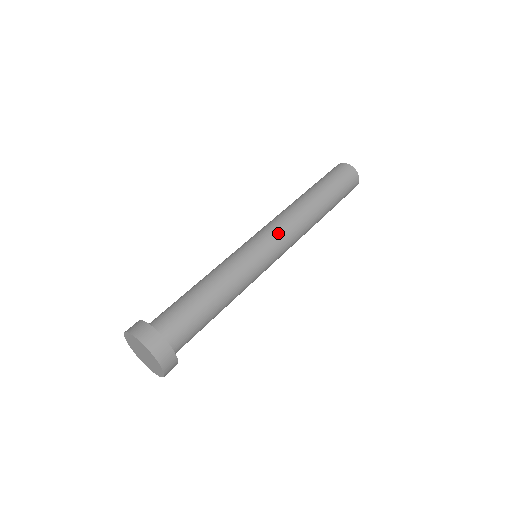
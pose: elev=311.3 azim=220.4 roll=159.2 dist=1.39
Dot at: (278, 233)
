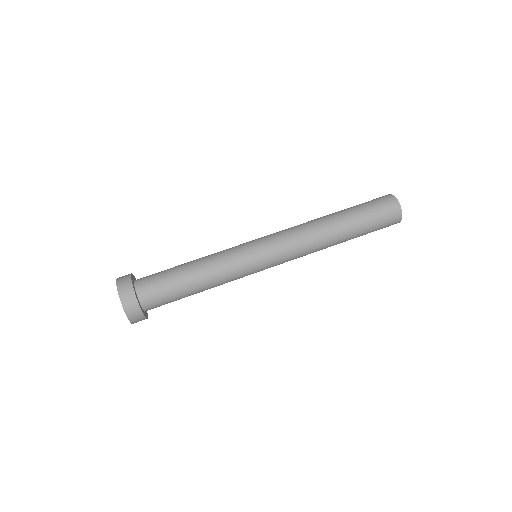
Dot at: (284, 253)
